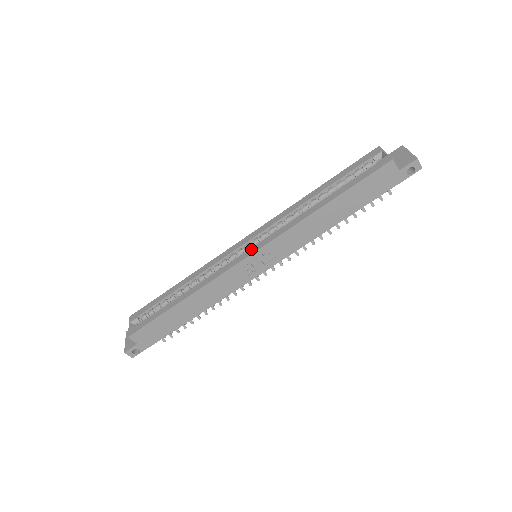
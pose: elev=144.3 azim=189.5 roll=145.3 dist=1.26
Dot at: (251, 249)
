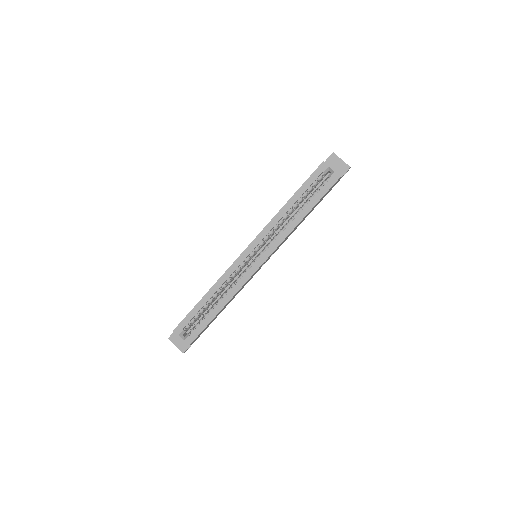
Dot at: (261, 259)
